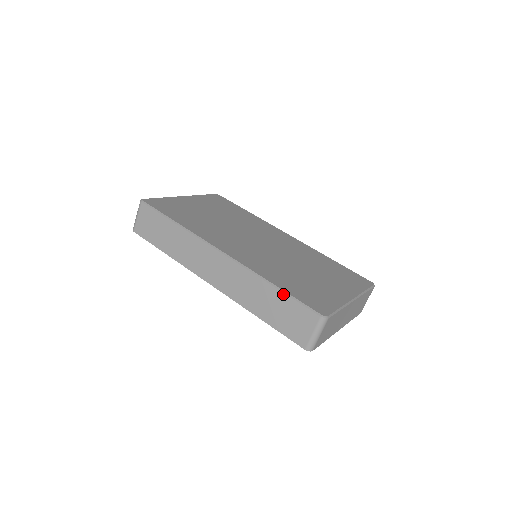
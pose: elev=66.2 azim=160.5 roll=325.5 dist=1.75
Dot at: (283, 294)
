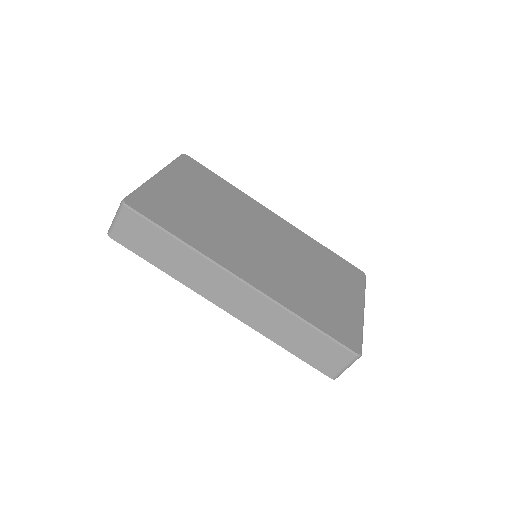
Dot at: (317, 332)
